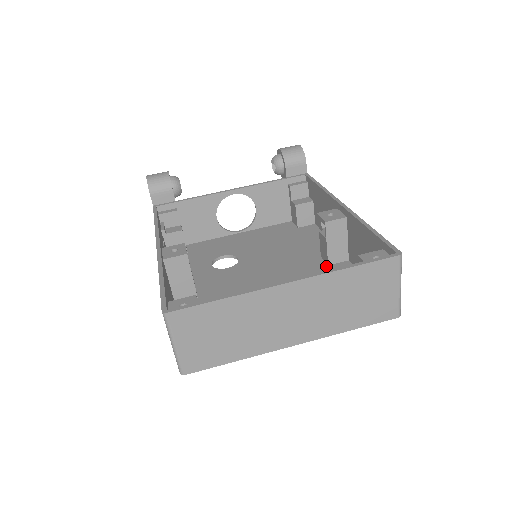
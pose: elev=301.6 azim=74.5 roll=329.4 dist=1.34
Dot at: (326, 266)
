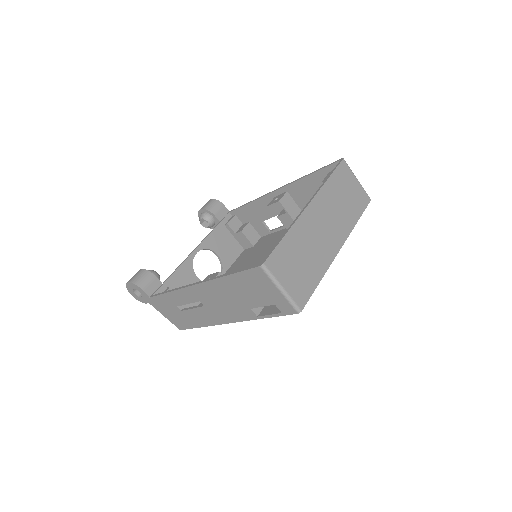
Dot at: occluded
